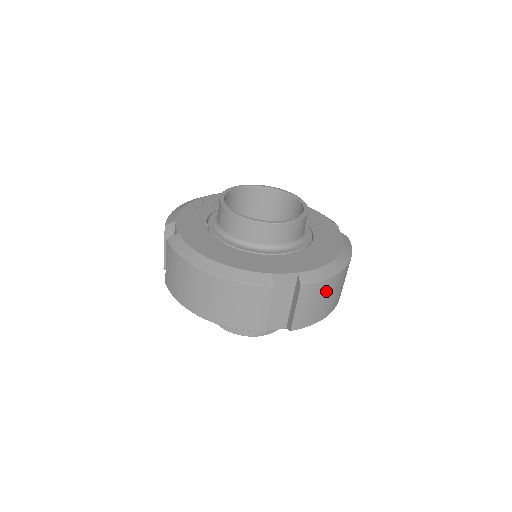
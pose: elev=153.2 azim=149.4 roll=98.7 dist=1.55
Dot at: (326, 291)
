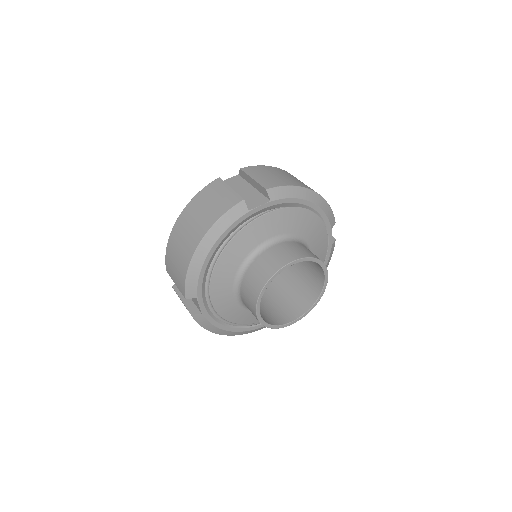
Dot at: (274, 172)
